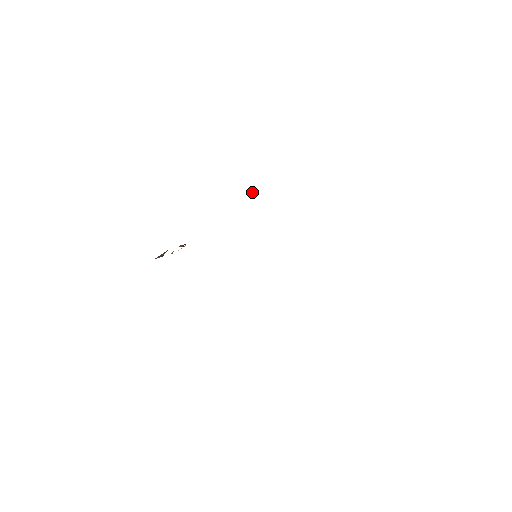
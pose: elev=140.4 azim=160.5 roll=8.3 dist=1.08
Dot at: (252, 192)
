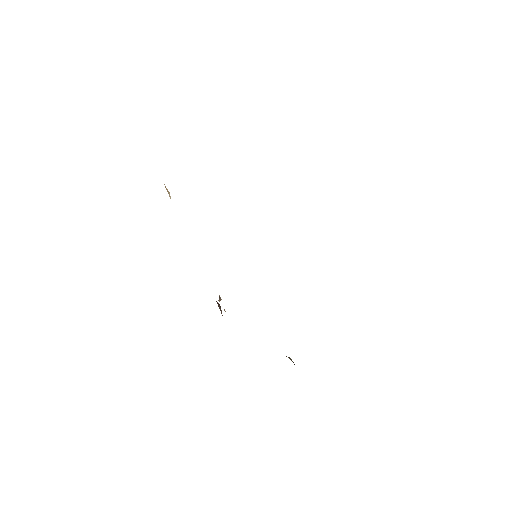
Dot at: occluded
